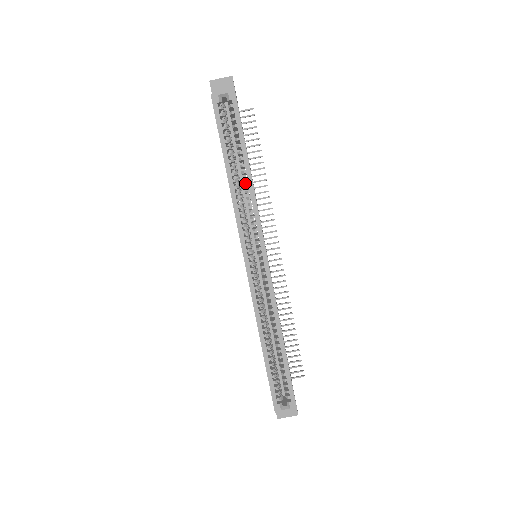
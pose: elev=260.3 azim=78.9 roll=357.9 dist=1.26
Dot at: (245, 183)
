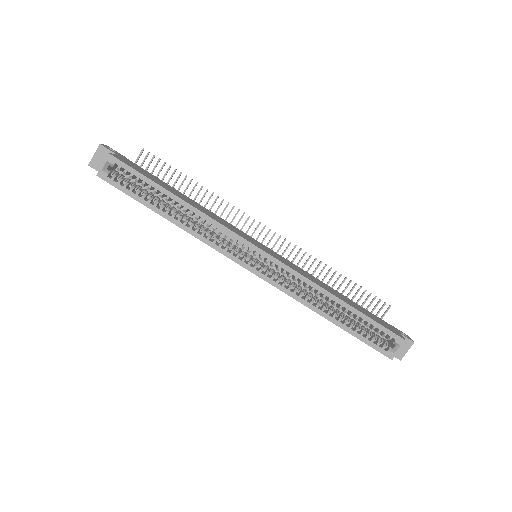
Dot at: occluded
